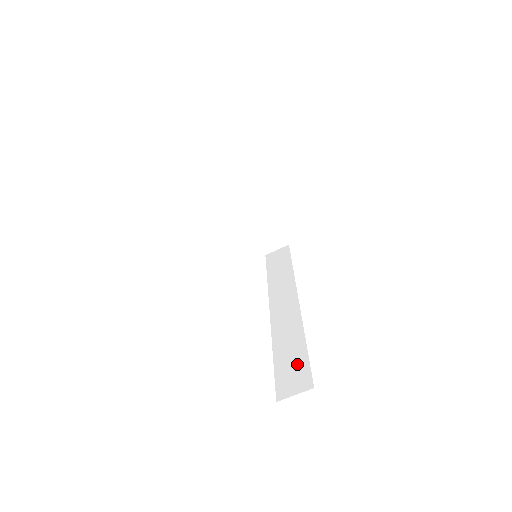
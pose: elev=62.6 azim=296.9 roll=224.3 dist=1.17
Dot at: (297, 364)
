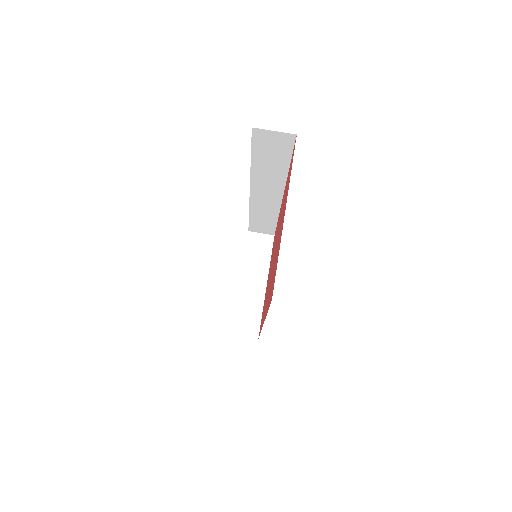
Dot at: occluded
